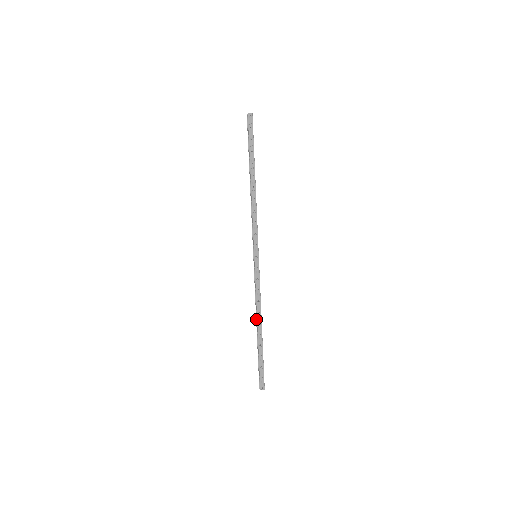
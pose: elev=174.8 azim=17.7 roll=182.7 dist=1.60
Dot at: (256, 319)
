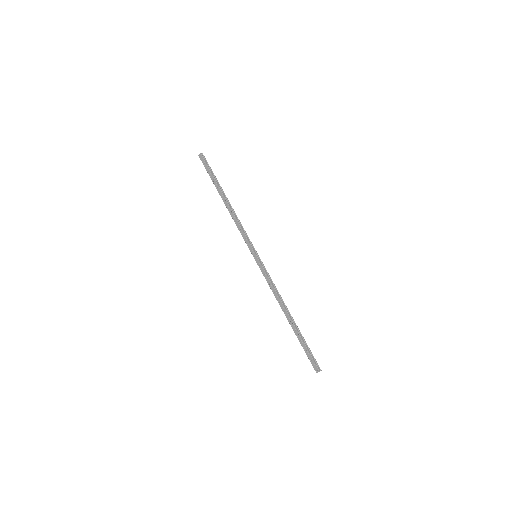
Dot at: (283, 309)
